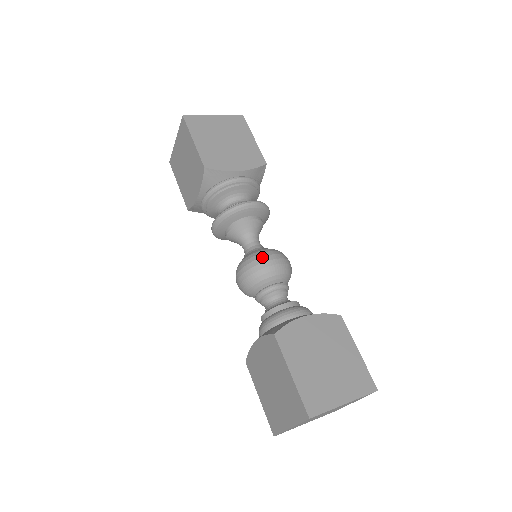
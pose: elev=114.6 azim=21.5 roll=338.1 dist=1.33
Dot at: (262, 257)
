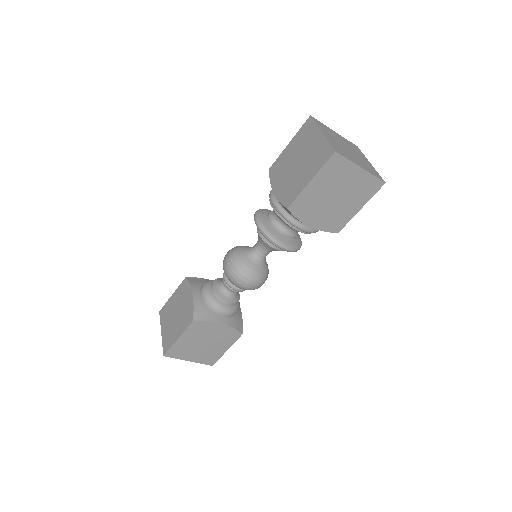
Dot at: (246, 278)
